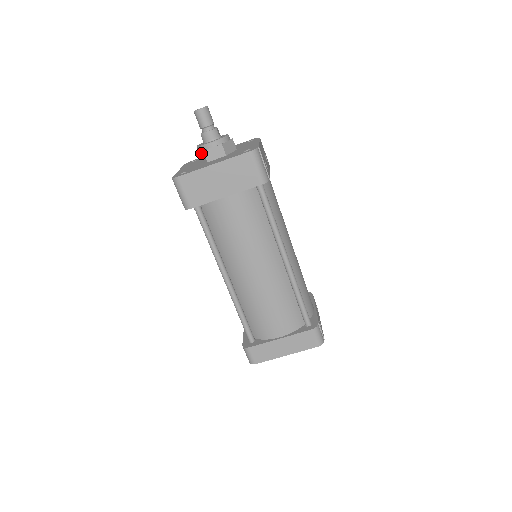
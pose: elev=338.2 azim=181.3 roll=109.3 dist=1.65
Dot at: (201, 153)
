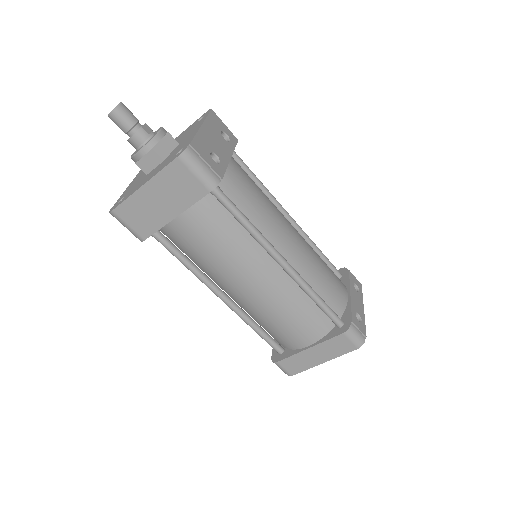
Dot at: occluded
